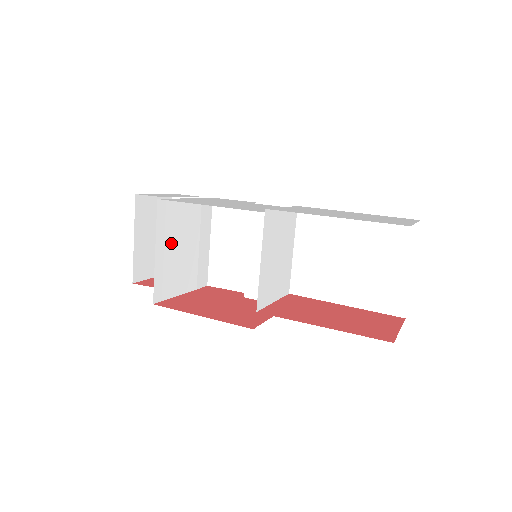
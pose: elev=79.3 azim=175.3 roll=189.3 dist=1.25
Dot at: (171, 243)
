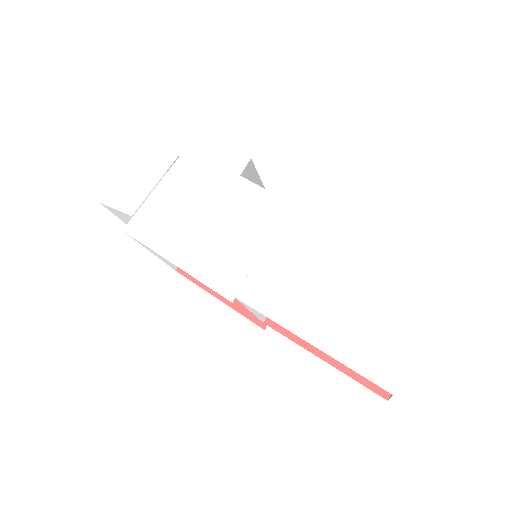
Dot at: occluded
